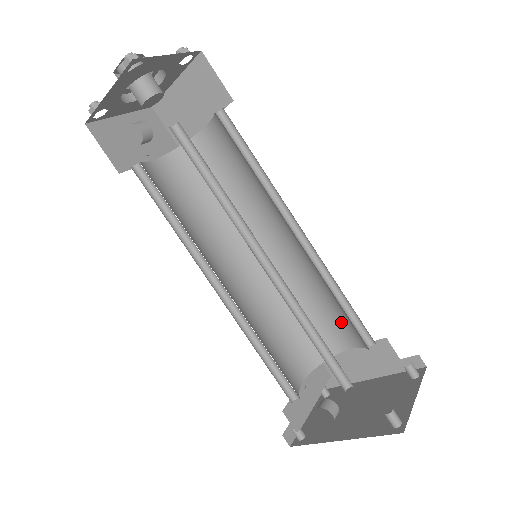
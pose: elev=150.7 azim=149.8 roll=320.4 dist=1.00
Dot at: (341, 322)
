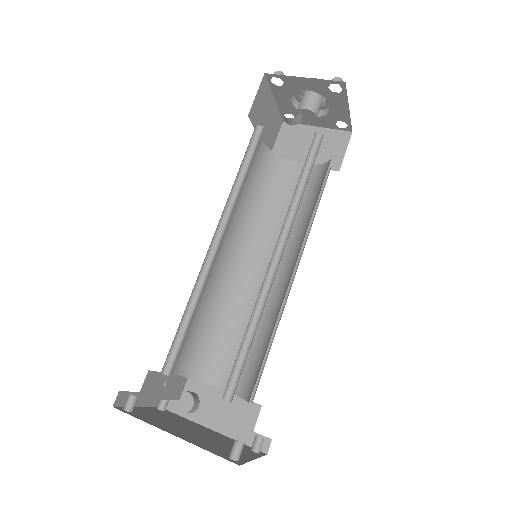
Dot at: occluded
